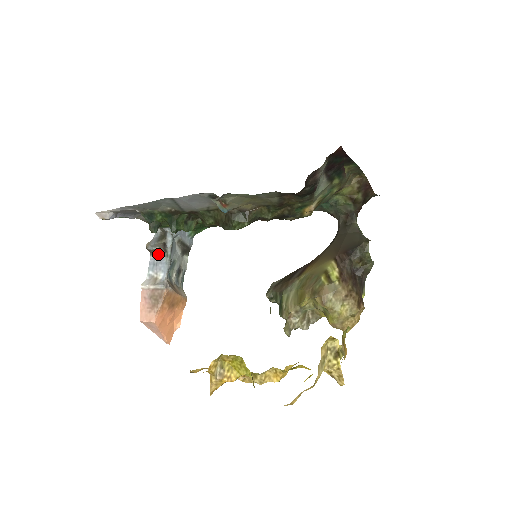
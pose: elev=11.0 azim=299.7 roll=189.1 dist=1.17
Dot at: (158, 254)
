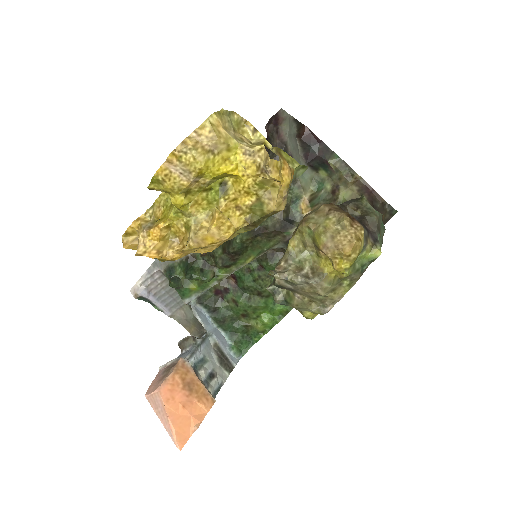
Dot at: (187, 346)
